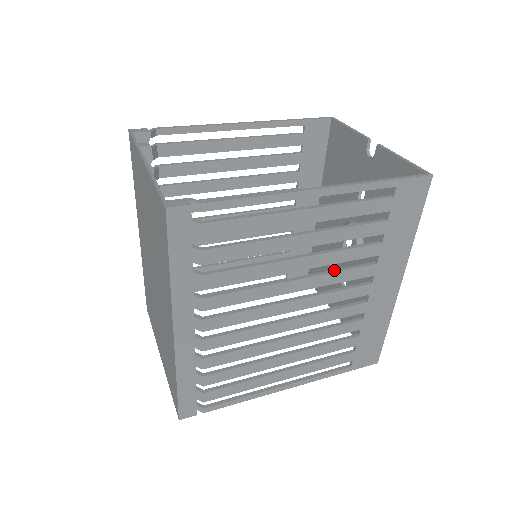
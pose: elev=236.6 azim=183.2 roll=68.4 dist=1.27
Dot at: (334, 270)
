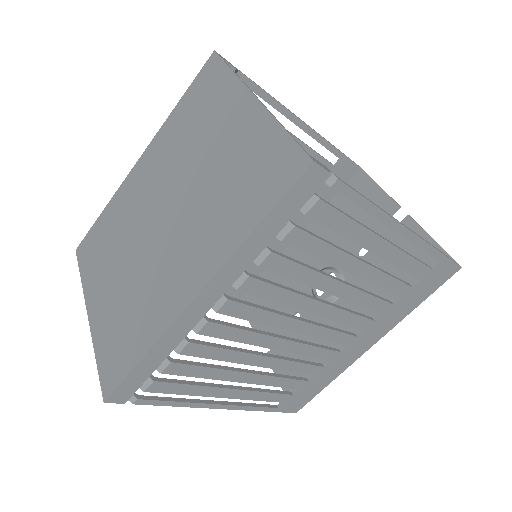
Dot at: (348, 309)
